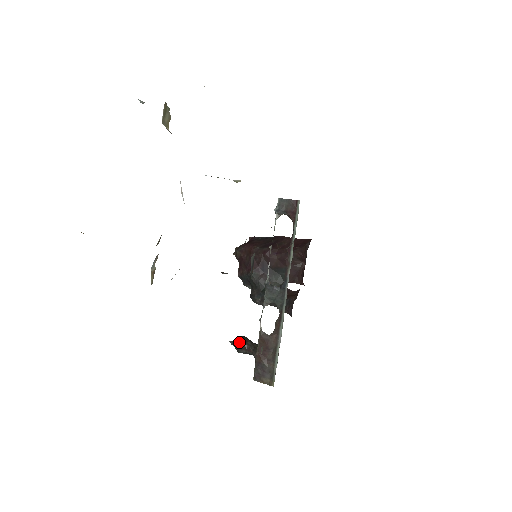
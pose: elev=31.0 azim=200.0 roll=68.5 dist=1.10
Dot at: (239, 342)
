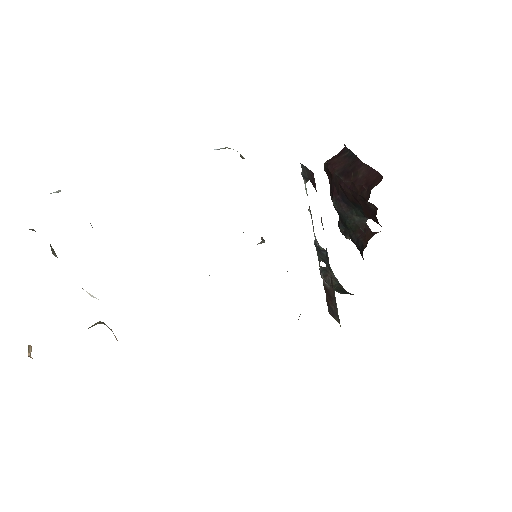
Dot at: (320, 274)
